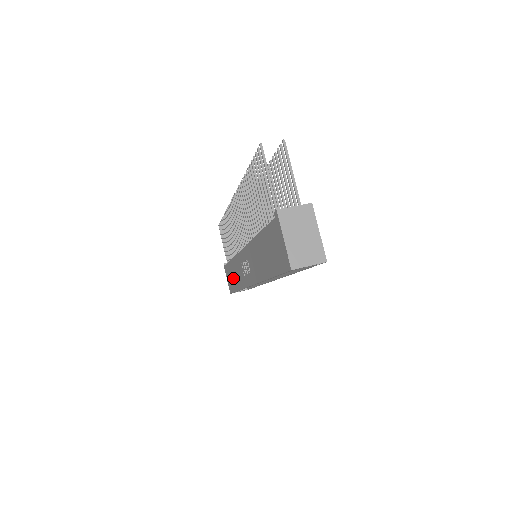
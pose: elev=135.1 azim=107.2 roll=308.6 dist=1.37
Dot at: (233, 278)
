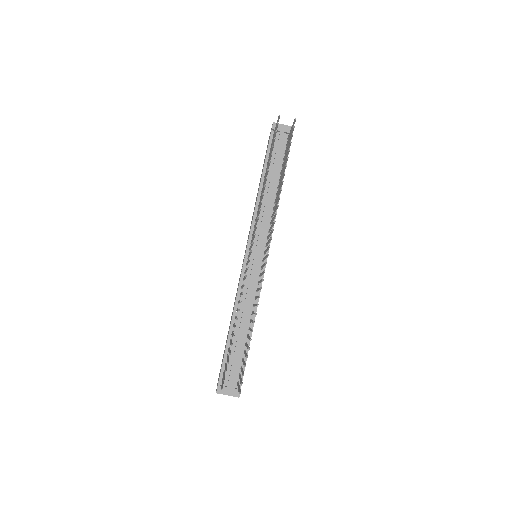
Dot at: occluded
